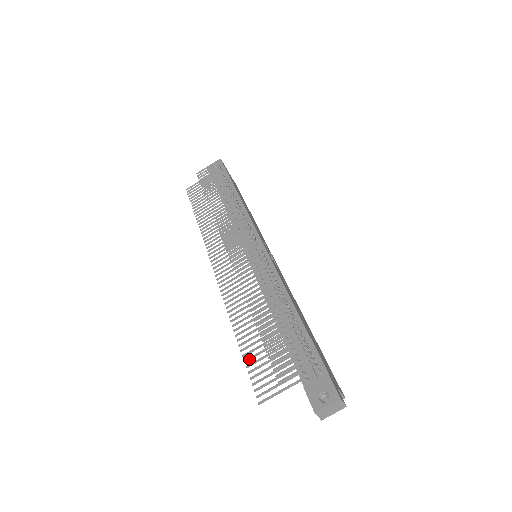
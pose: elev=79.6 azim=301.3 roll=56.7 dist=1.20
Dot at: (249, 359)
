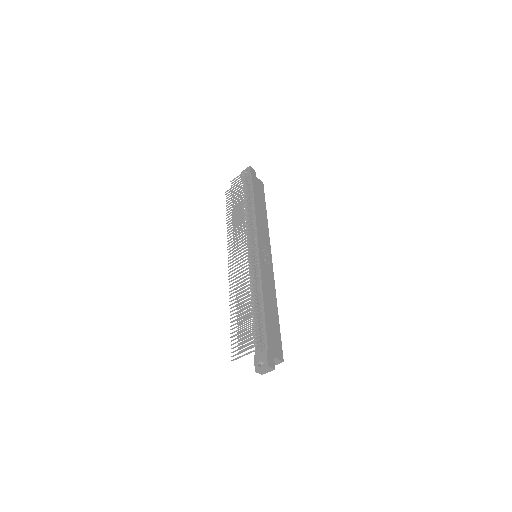
Dot at: occluded
